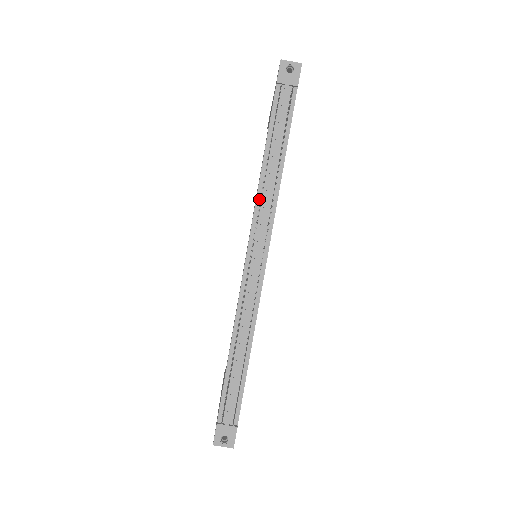
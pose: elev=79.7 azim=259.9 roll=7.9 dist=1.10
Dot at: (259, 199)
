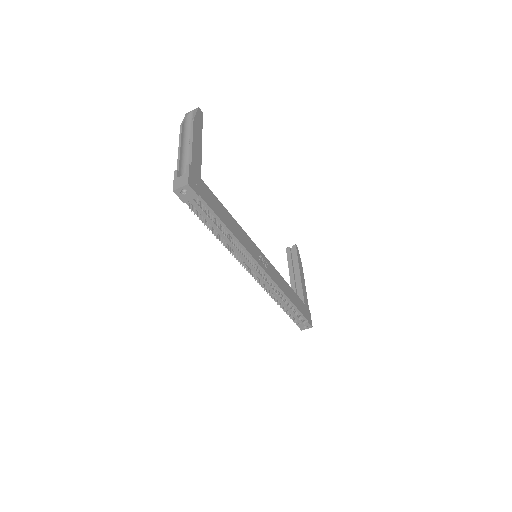
Dot at: (233, 252)
